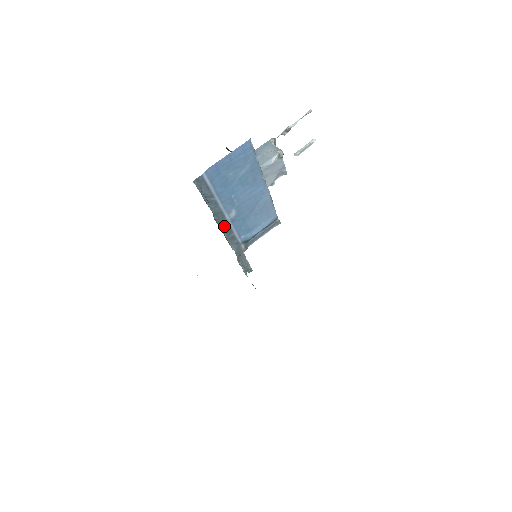
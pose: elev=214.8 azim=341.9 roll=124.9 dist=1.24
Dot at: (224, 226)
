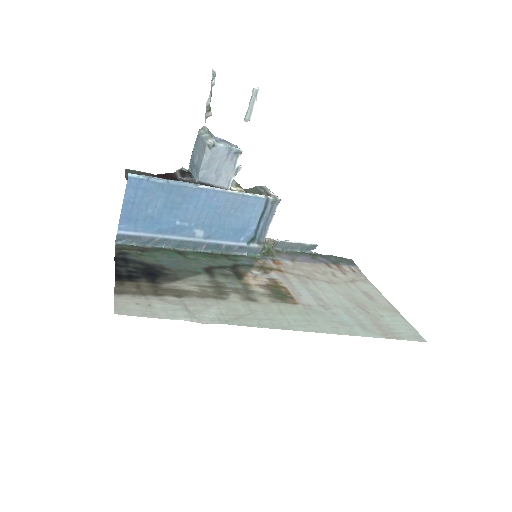
Dot at: (203, 247)
